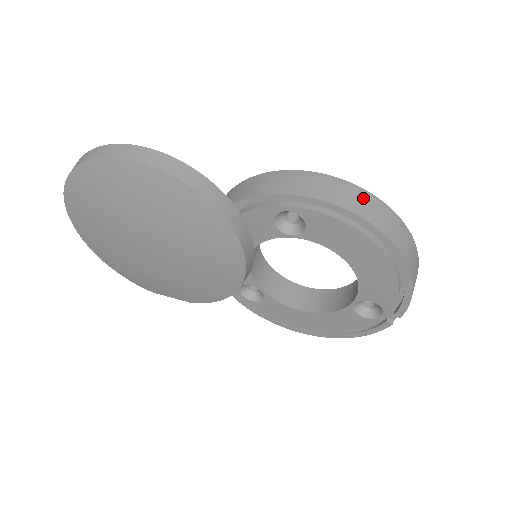
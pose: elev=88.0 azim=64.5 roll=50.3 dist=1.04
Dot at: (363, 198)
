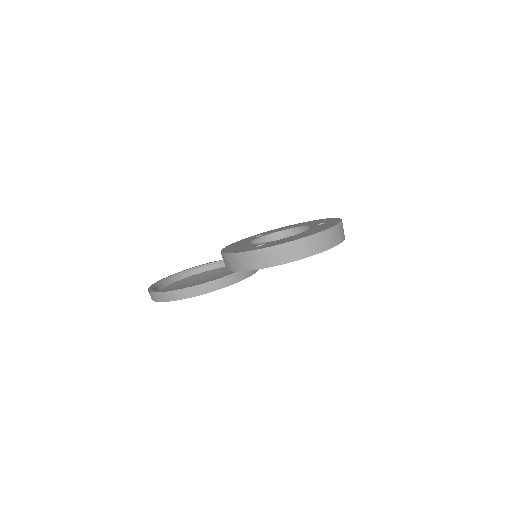
Dot at: (292, 248)
